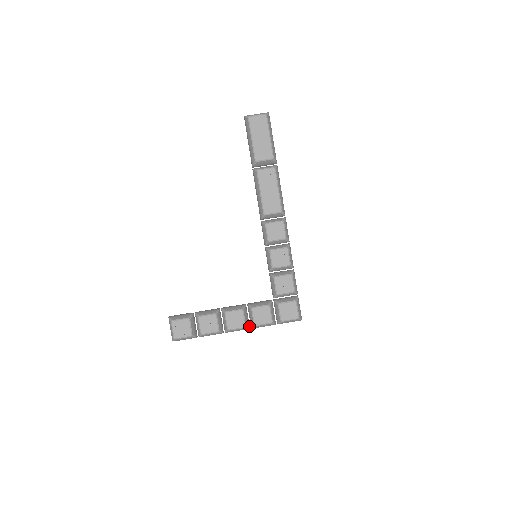
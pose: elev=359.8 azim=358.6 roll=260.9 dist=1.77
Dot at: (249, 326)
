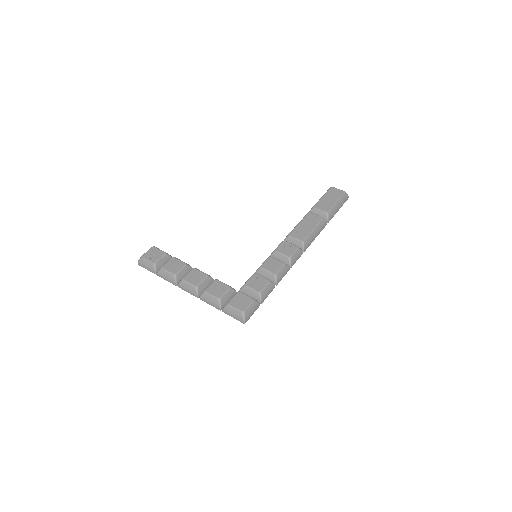
Dot at: (200, 295)
